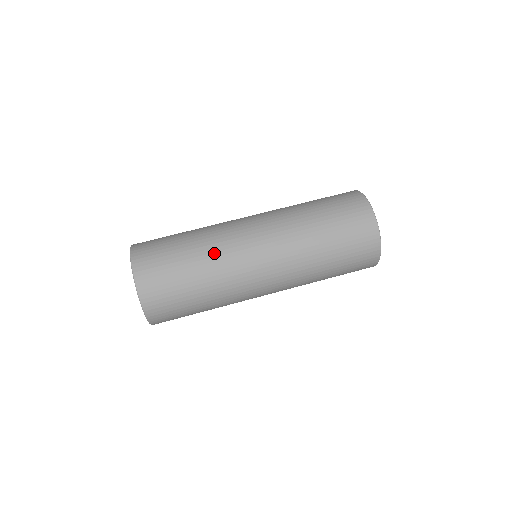
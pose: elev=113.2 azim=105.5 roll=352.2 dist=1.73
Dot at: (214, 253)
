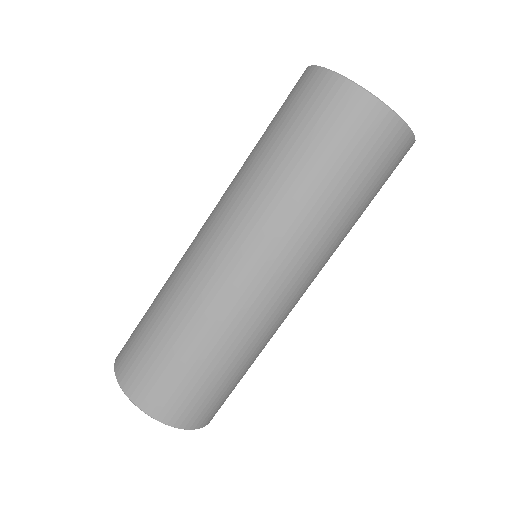
Dot at: (238, 337)
